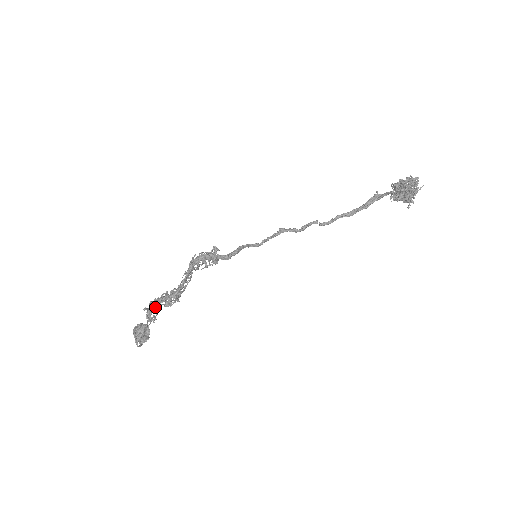
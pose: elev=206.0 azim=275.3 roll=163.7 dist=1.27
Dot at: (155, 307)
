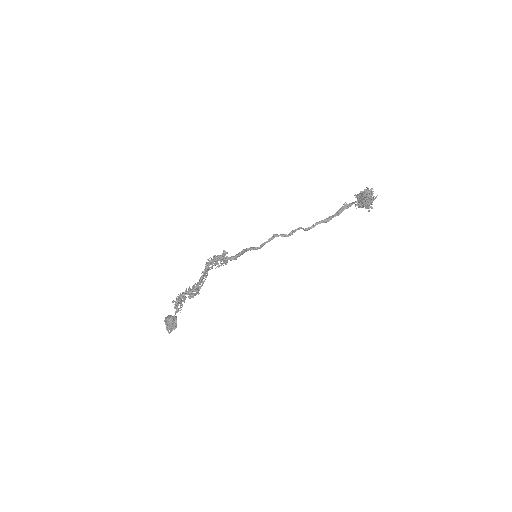
Dot at: (181, 299)
